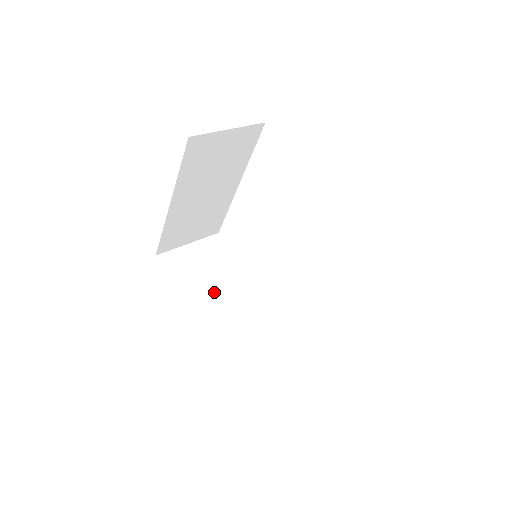
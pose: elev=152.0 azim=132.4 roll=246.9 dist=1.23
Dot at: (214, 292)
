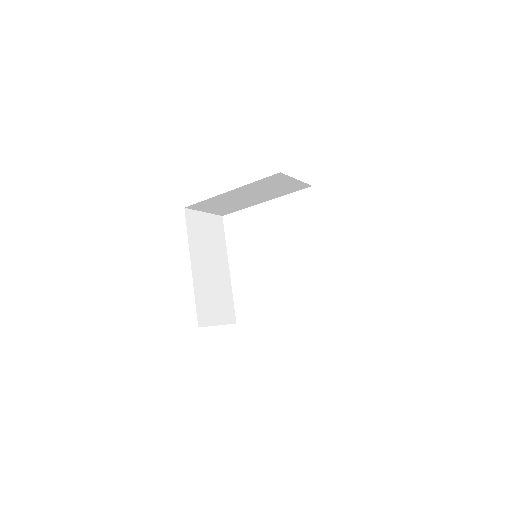
Dot at: (205, 255)
